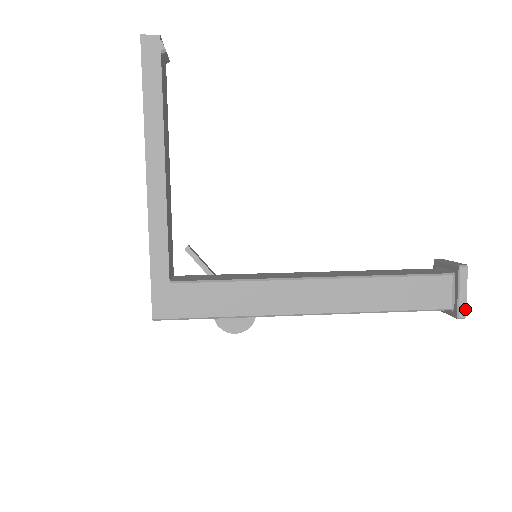
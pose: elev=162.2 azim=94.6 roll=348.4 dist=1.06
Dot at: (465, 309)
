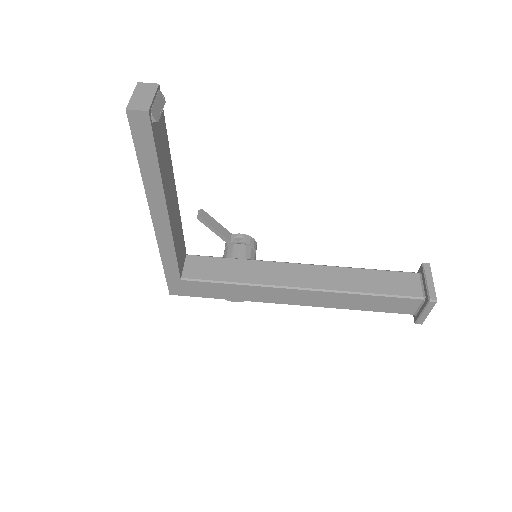
Dot at: (423, 321)
